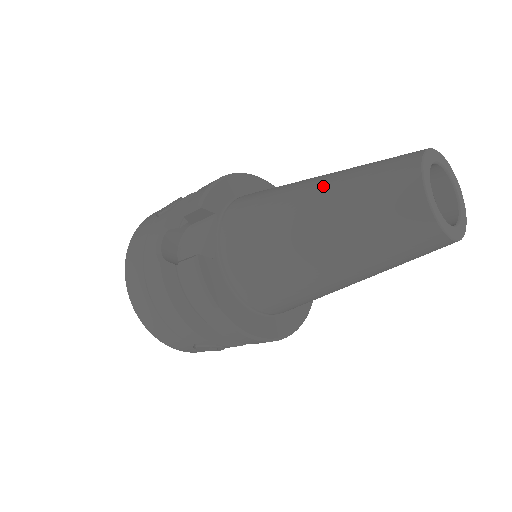
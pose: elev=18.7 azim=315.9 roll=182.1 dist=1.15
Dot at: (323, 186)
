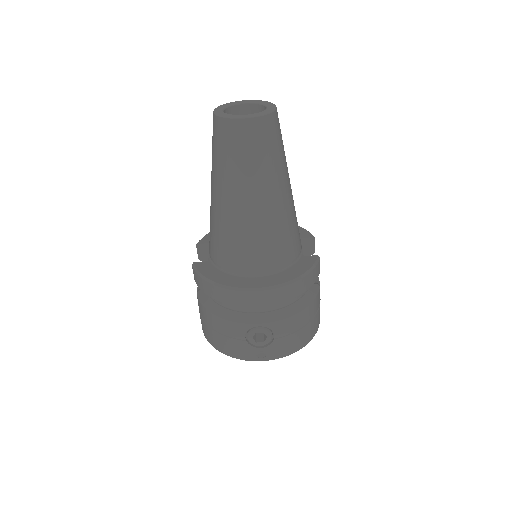
Dot at: occluded
